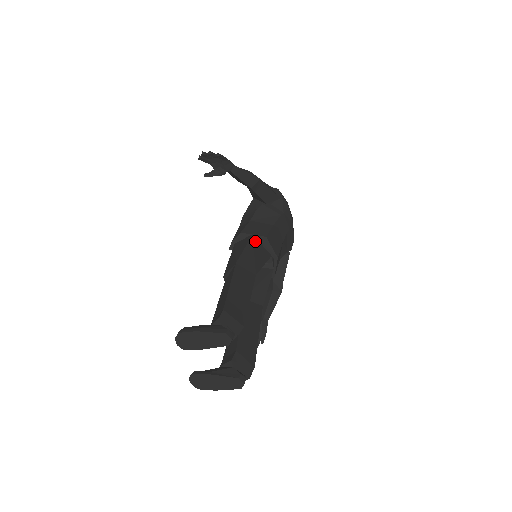
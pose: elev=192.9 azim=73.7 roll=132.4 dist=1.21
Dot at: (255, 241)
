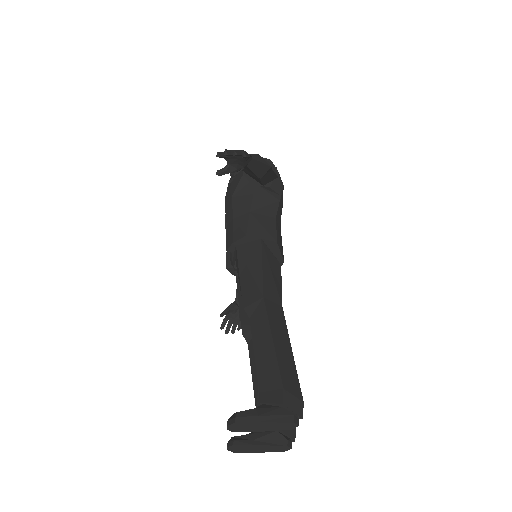
Dot at: (266, 249)
